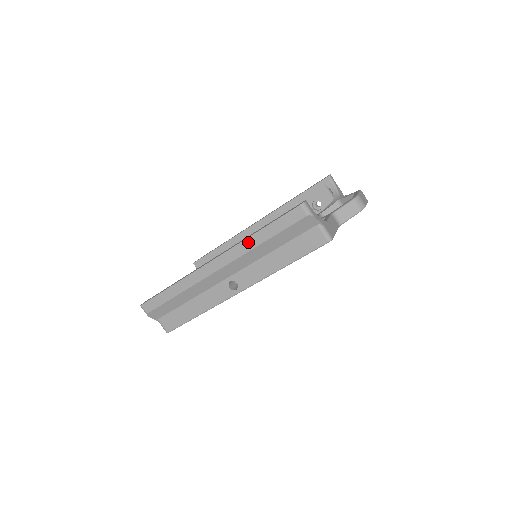
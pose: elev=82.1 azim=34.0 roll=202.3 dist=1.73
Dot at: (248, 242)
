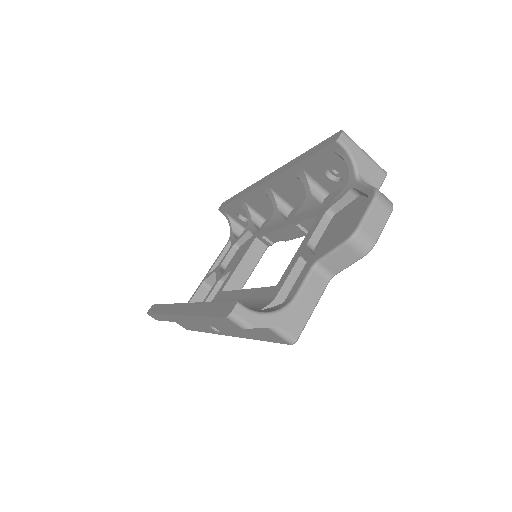
Dot at: (196, 319)
